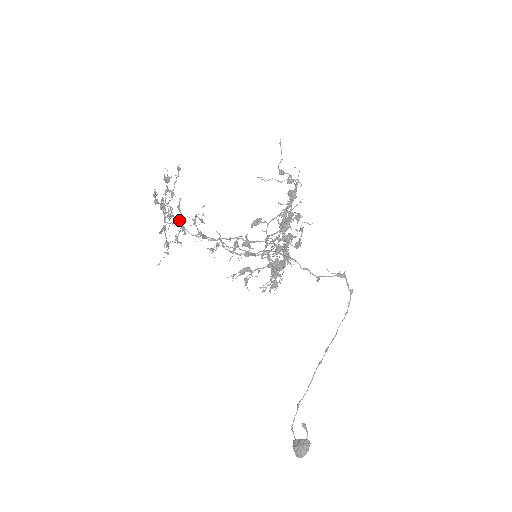
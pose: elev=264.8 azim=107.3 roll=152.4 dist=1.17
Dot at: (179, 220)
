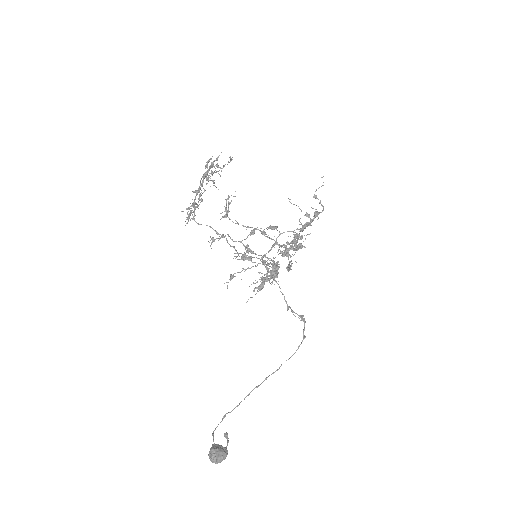
Dot at: occluded
